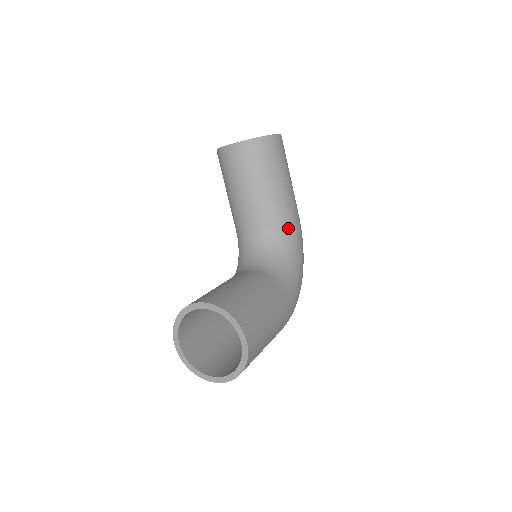
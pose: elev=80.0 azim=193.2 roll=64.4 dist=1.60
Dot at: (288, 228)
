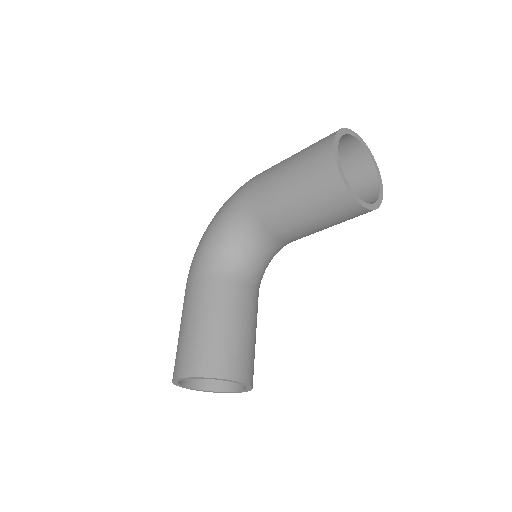
Dot at: occluded
